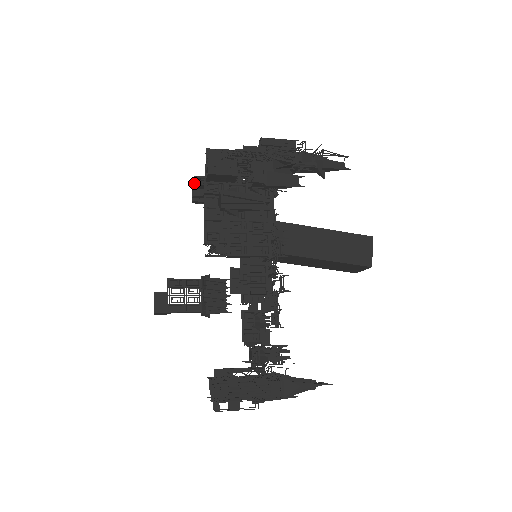
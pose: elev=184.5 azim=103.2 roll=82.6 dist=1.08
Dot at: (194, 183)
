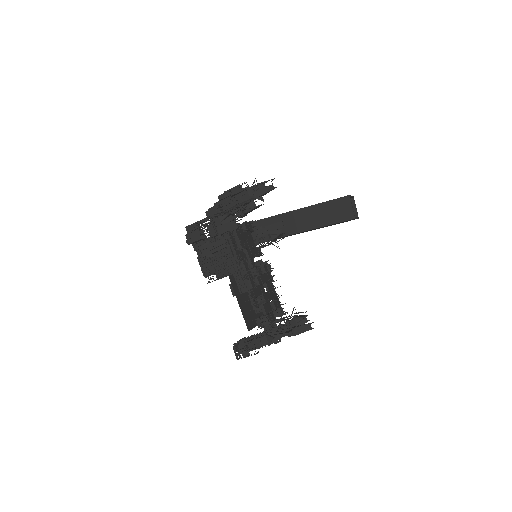
Dot at: occluded
